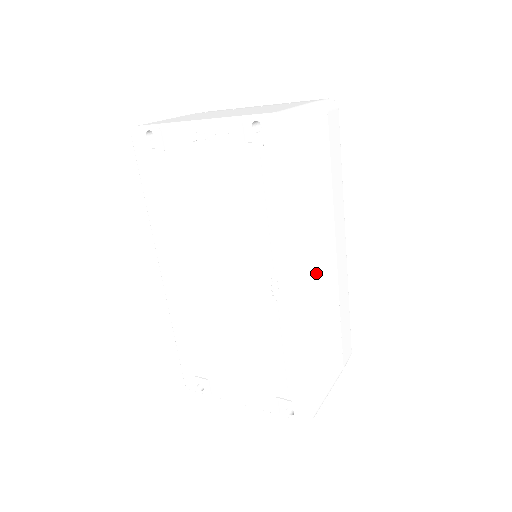
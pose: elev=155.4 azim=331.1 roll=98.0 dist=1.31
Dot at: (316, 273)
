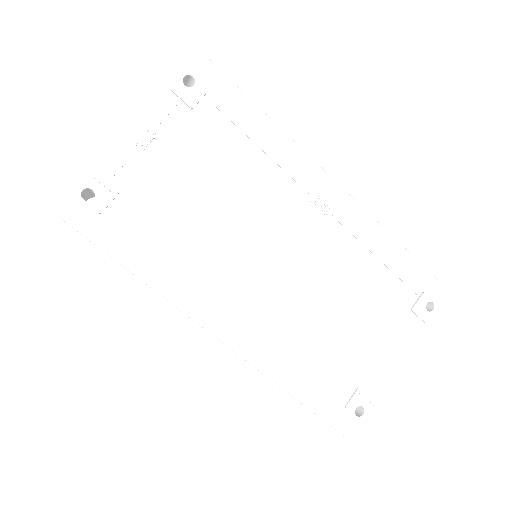
Dot at: occluded
